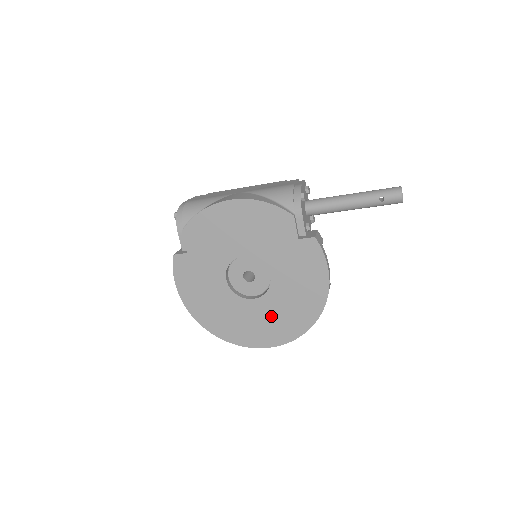
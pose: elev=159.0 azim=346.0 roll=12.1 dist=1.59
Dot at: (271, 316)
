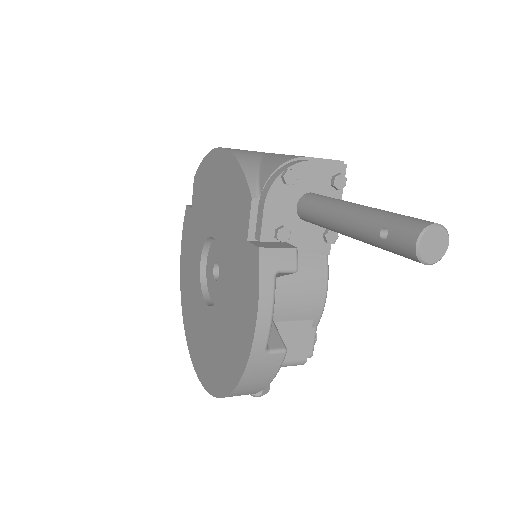
Dot at: (211, 342)
